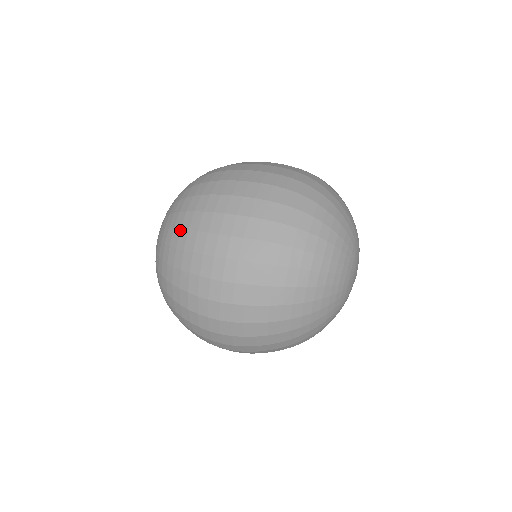
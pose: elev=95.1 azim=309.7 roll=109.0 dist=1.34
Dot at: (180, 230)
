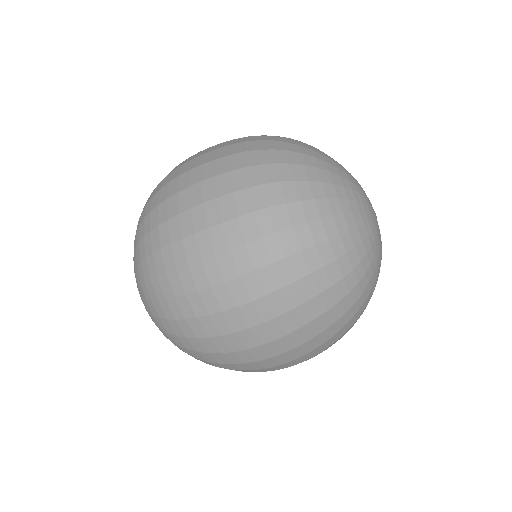
Dot at: (197, 353)
